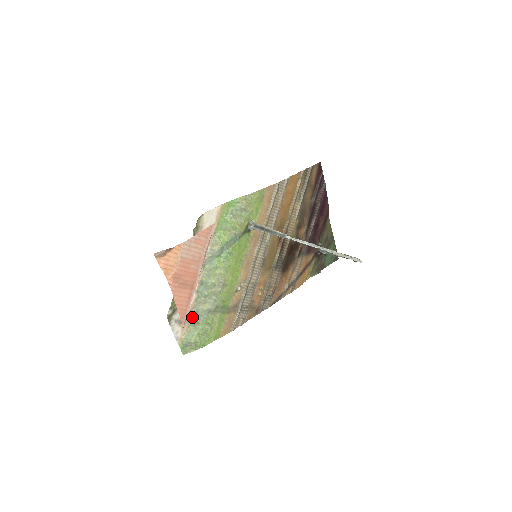
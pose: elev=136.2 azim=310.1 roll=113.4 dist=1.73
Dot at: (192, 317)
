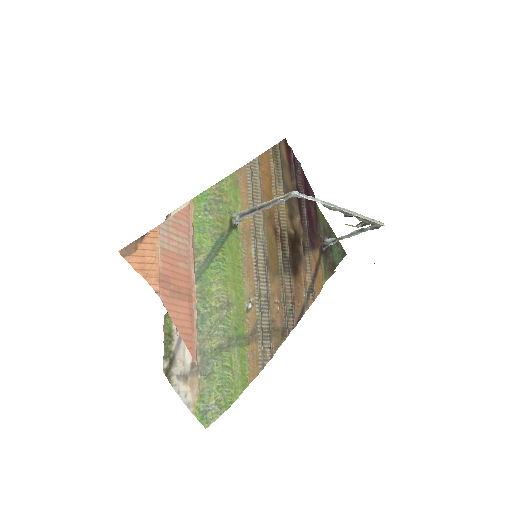
Dot at: (200, 366)
